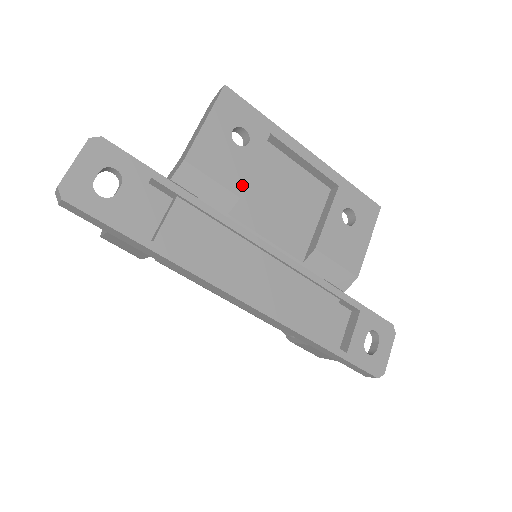
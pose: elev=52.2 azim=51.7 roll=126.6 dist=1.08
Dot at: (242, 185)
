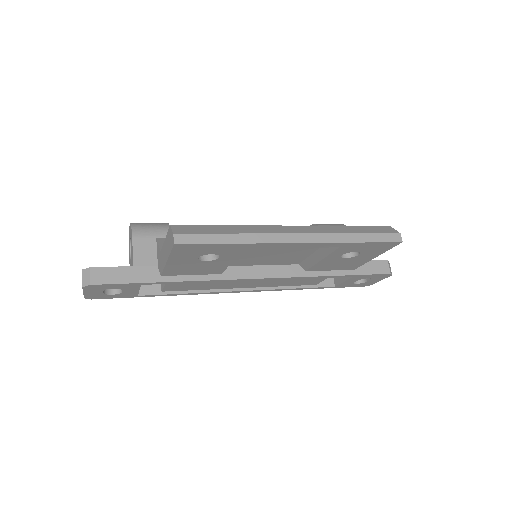
Dot at: (221, 270)
